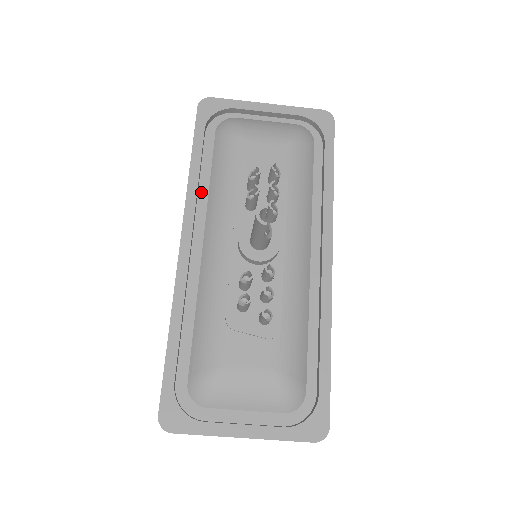
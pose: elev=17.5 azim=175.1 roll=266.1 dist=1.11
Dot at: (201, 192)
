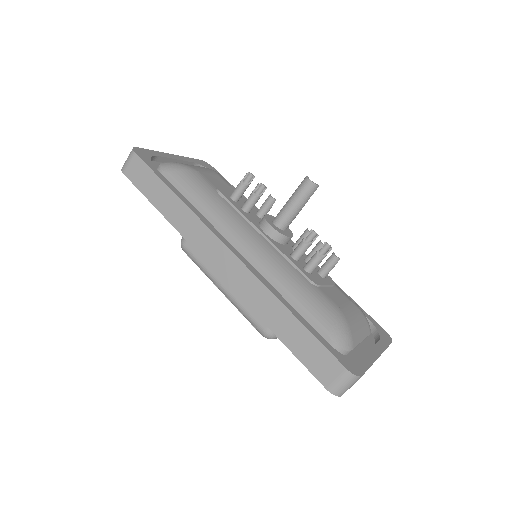
Dot at: occluded
